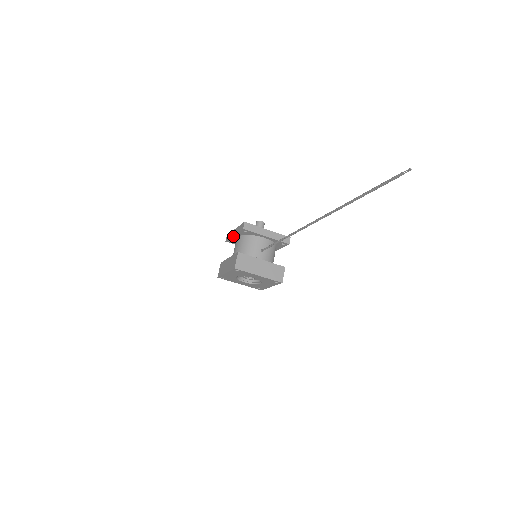
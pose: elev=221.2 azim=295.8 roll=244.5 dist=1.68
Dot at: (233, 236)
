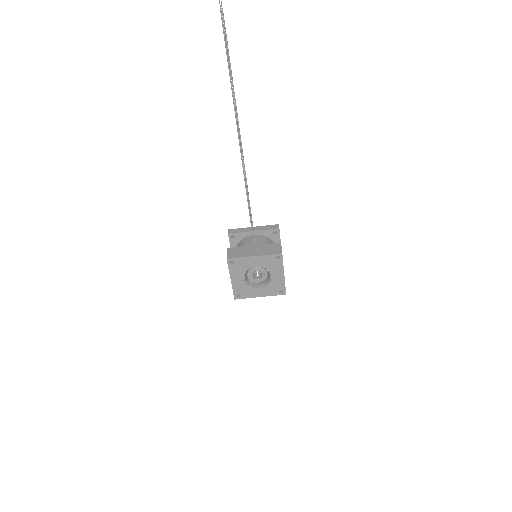
Dot at: occluded
